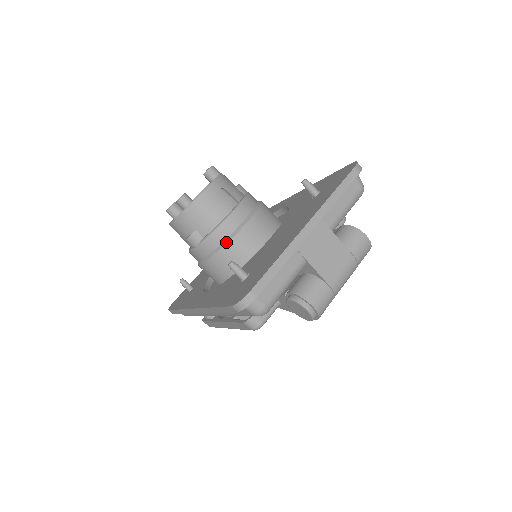
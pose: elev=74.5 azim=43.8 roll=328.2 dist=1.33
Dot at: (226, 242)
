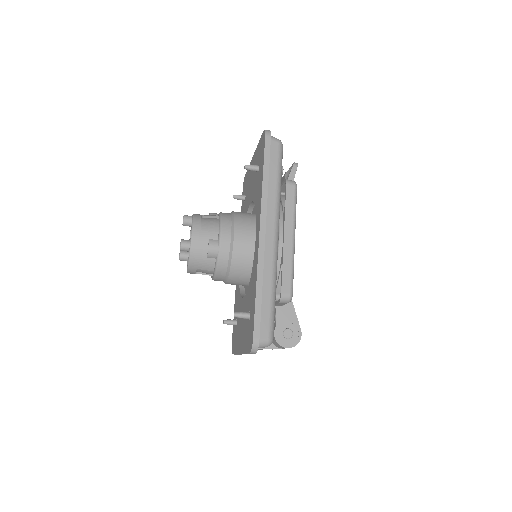
Dot at: occluded
